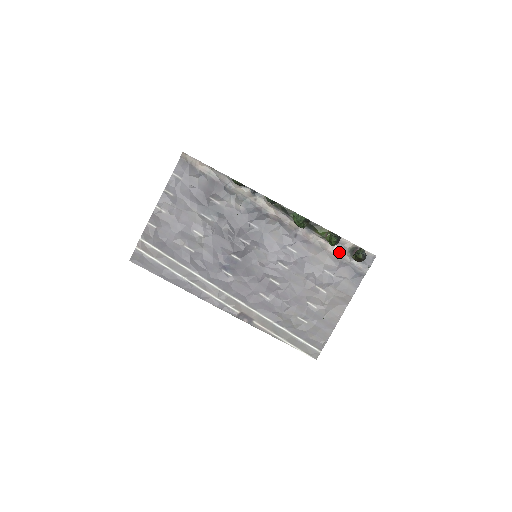
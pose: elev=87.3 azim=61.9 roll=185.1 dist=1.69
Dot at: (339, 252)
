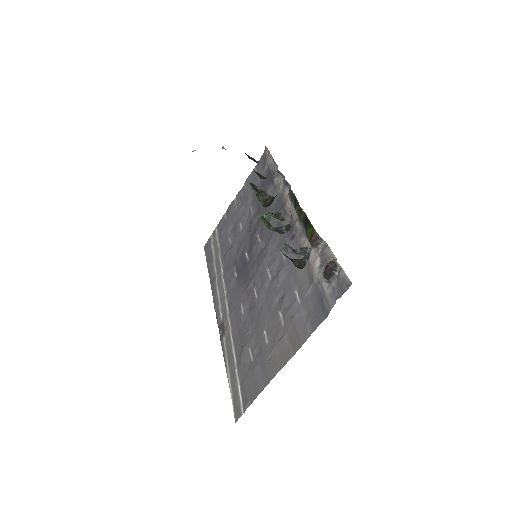
Dot at: (318, 267)
